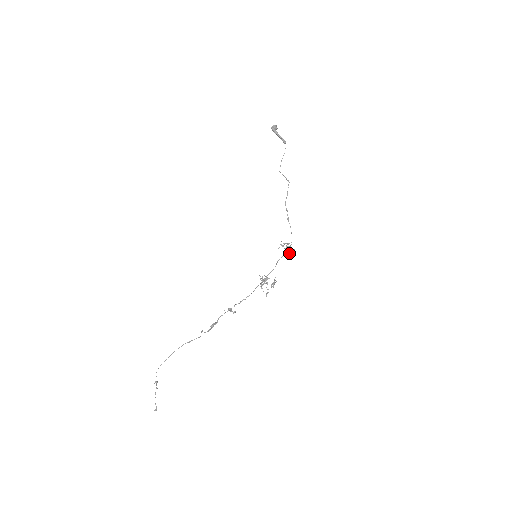
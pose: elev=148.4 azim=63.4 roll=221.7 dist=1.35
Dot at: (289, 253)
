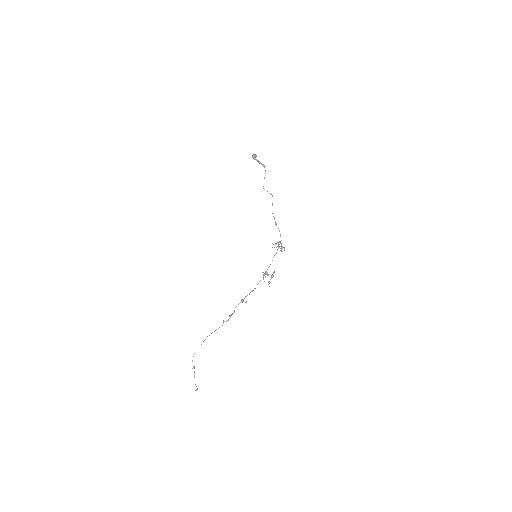
Dot at: (281, 250)
